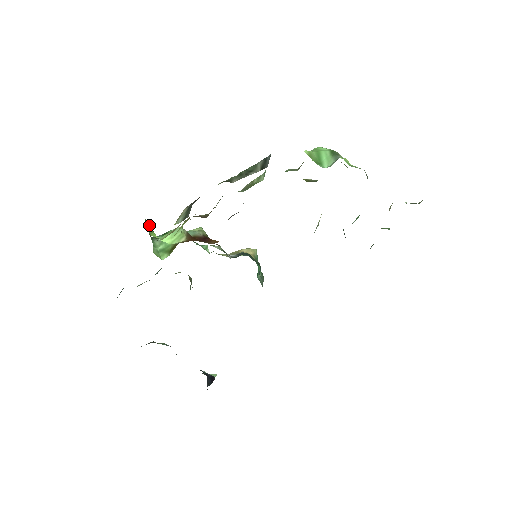
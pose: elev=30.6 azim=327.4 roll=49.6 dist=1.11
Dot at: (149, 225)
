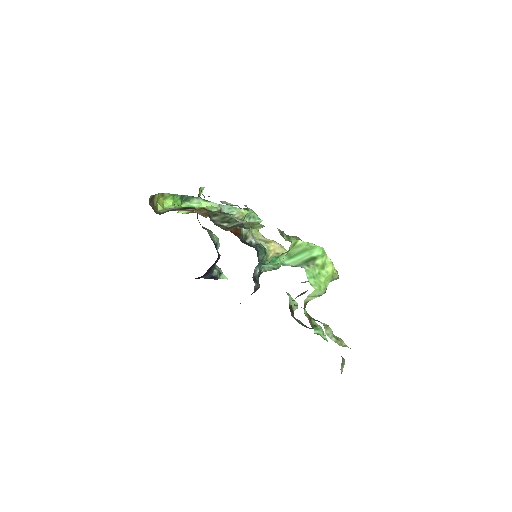
Dot at: (171, 196)
